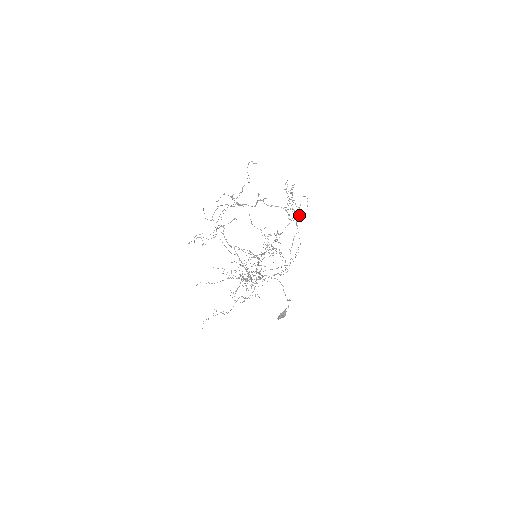
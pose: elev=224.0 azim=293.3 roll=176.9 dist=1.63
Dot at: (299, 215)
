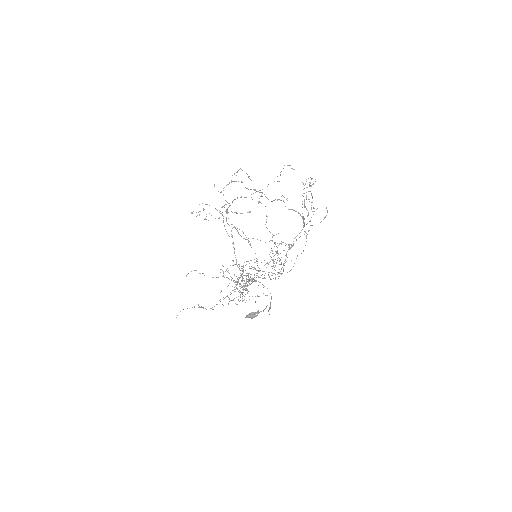
Dot at: occluded
